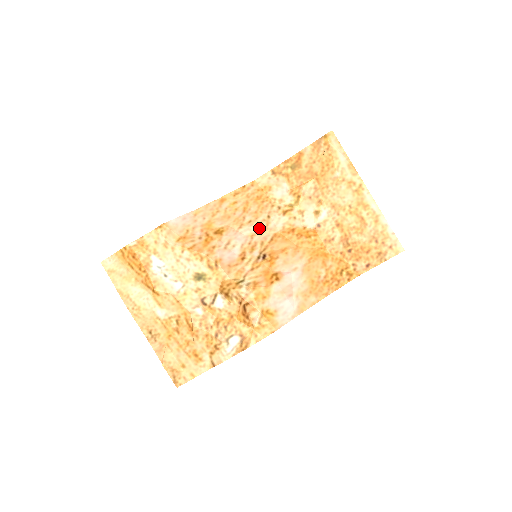
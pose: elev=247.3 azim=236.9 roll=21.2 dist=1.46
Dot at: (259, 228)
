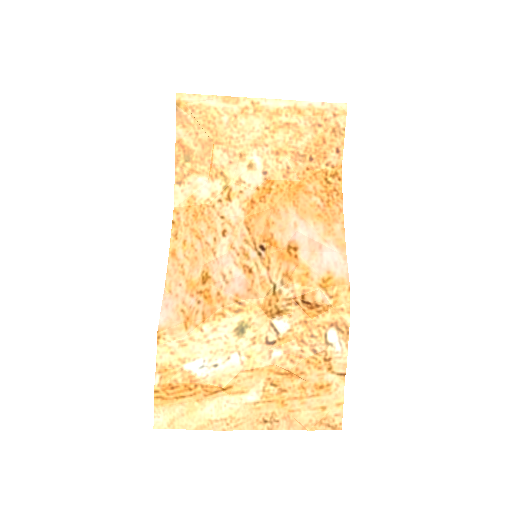
Dot at: (228, 235)
